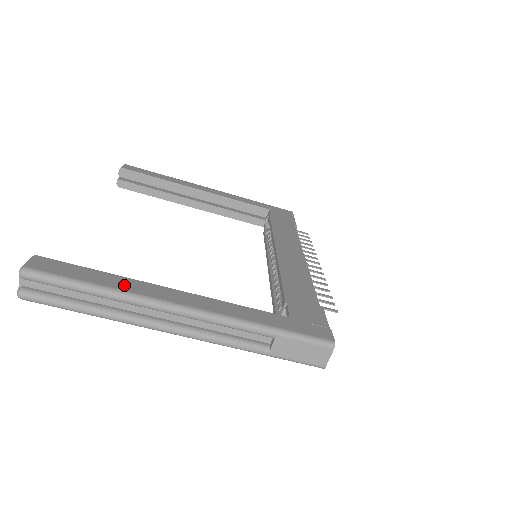
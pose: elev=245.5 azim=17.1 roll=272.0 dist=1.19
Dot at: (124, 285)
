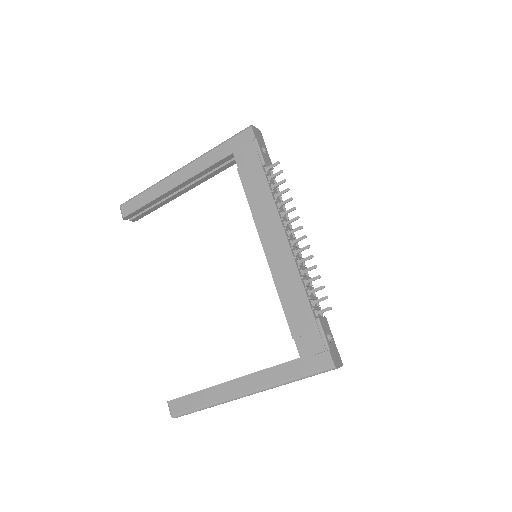
Dot at: (211, 398)
